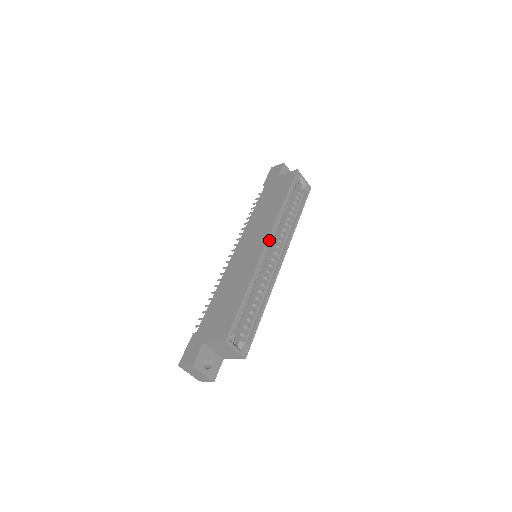
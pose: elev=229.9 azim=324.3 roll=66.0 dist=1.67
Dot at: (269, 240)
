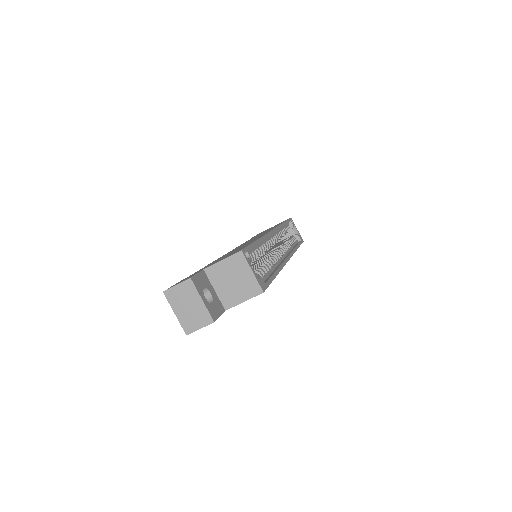
Dot at: (275, 230)
